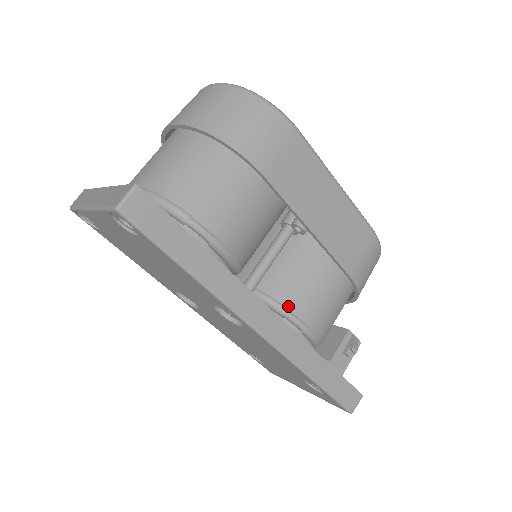
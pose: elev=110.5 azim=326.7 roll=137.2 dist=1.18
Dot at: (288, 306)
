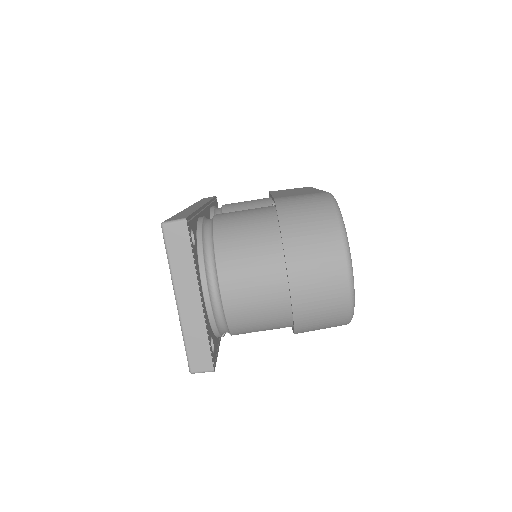
Dot at: occluded
